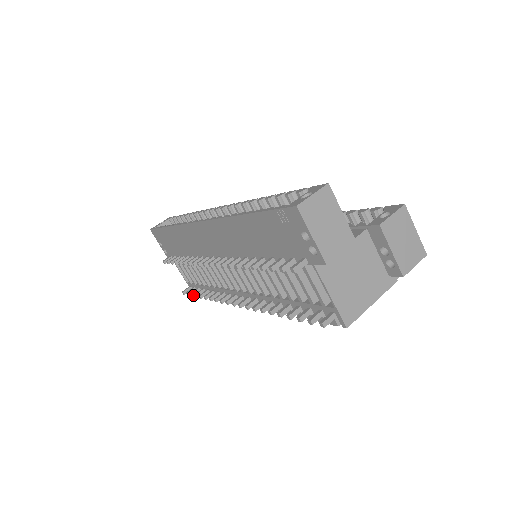
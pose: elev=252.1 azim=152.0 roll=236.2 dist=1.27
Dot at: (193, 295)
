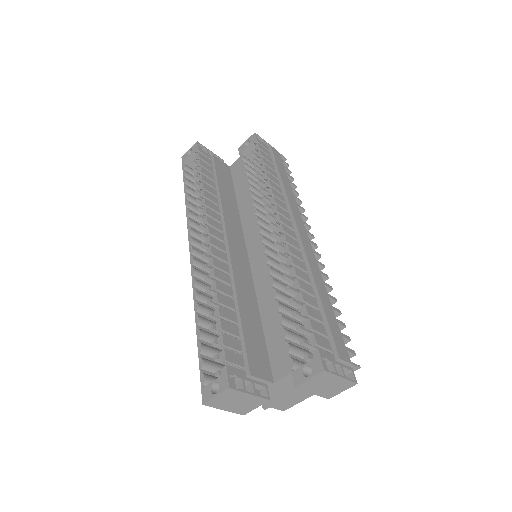
Dot at: occluded
